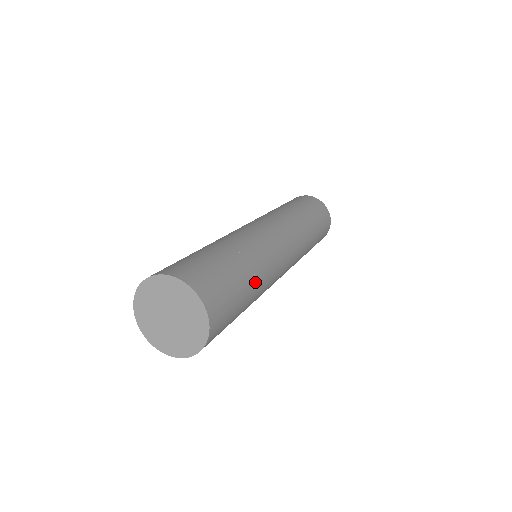
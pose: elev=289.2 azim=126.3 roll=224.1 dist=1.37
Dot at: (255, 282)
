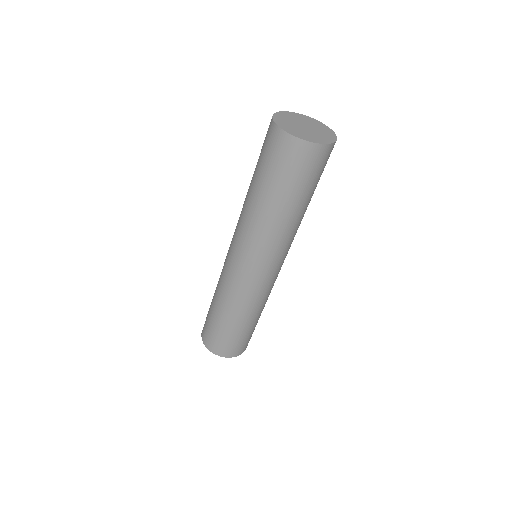
Dot at: (259, 314)
